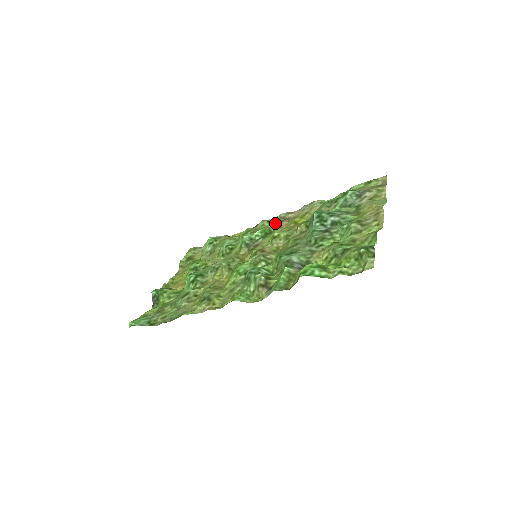
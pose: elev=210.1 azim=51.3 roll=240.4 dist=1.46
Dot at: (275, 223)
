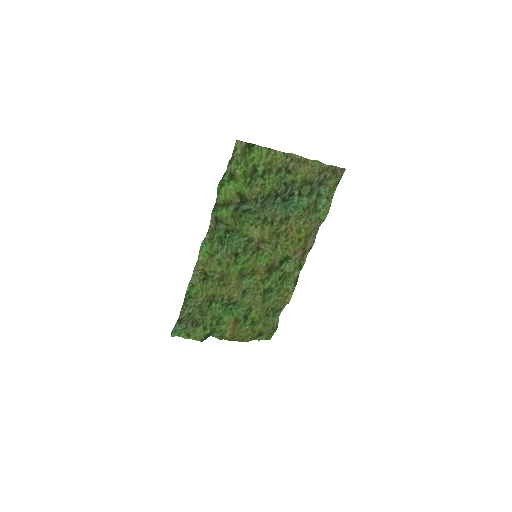
Dot at: (300, 260)
